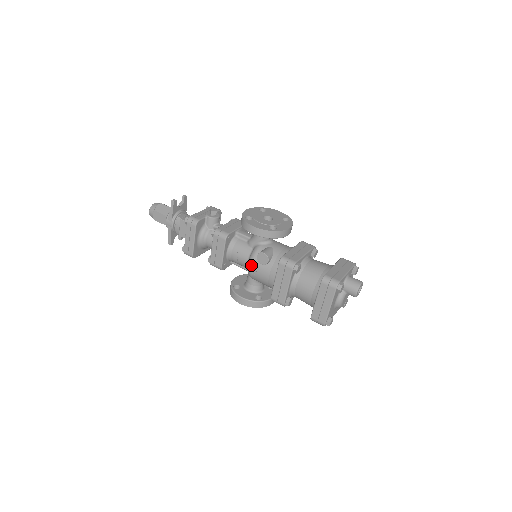
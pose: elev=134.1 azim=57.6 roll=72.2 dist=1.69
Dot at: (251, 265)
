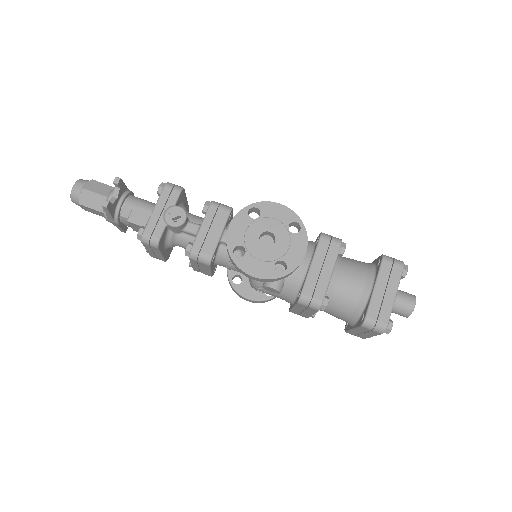
Dot at: (255, 288)
